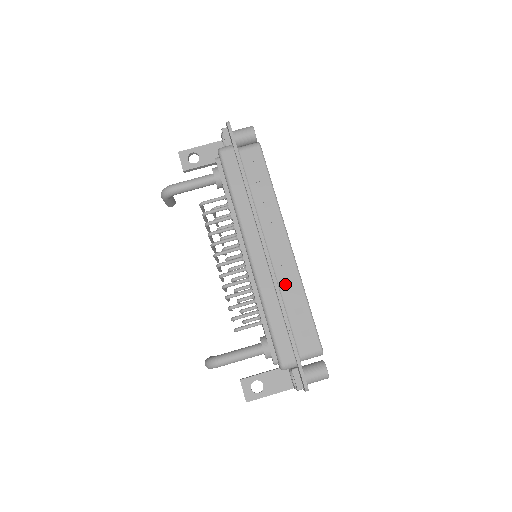
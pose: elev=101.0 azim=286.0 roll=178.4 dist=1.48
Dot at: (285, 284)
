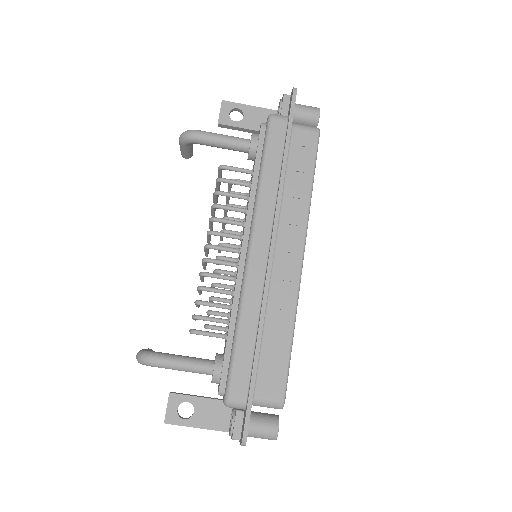
Dot at: (276, 304)
